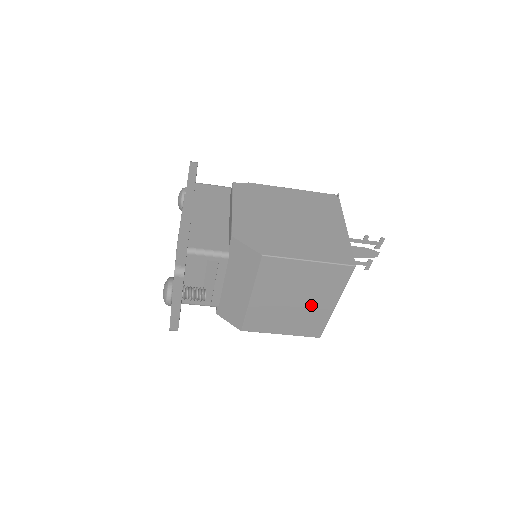
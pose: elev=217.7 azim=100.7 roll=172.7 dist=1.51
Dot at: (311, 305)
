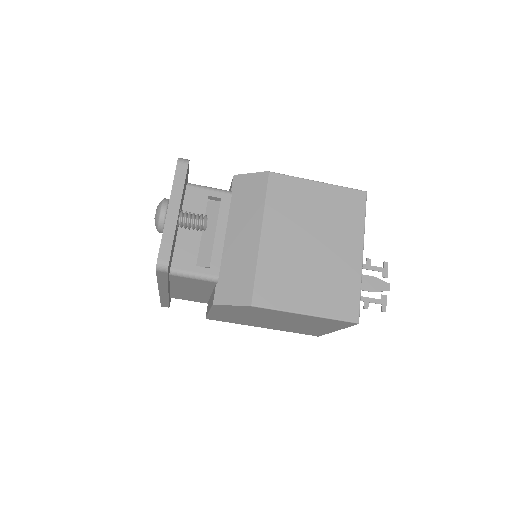
Dot at: (334, 253)
